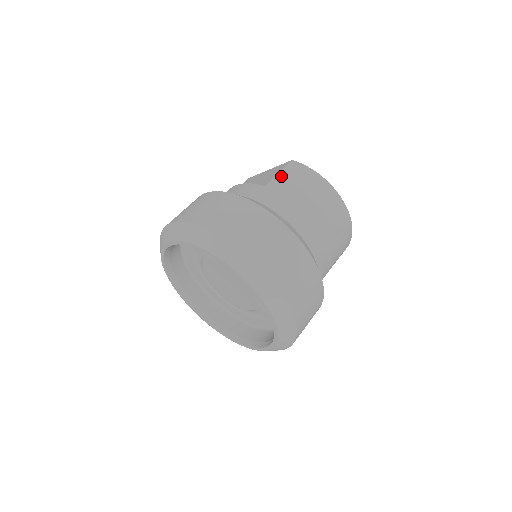
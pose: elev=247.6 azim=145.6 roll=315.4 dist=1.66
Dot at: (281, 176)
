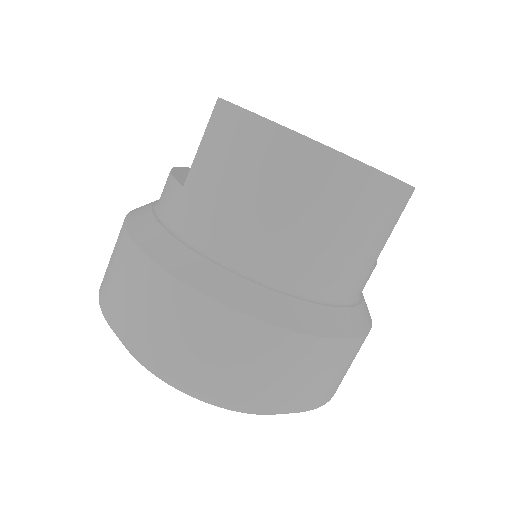
Dot at: (202, 152)
